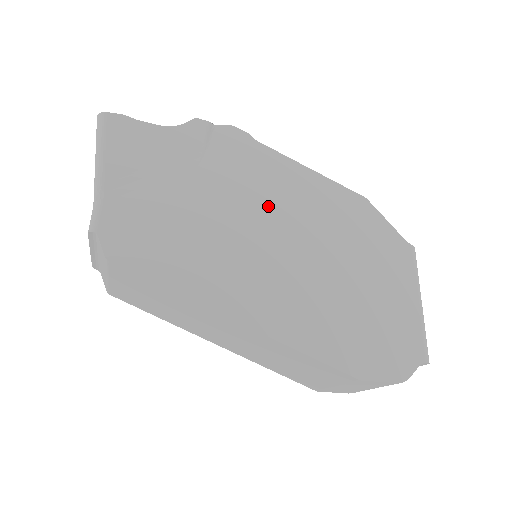
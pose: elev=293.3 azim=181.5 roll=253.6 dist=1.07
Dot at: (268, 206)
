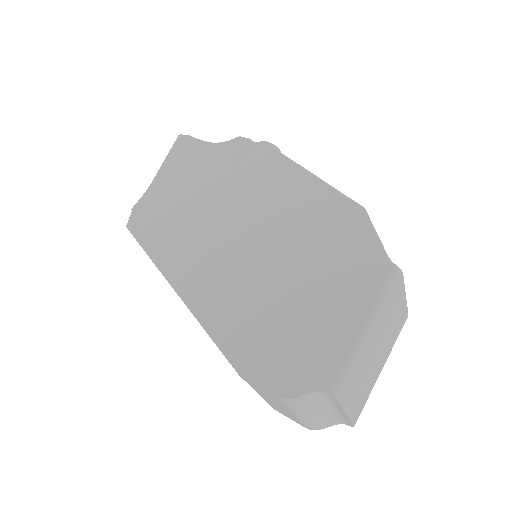
Dot at: (256, 205)
